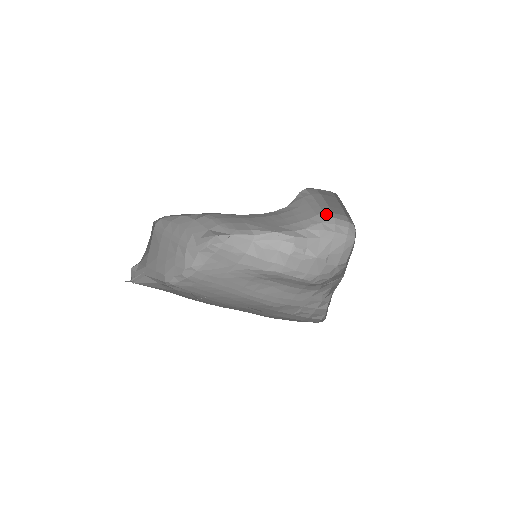
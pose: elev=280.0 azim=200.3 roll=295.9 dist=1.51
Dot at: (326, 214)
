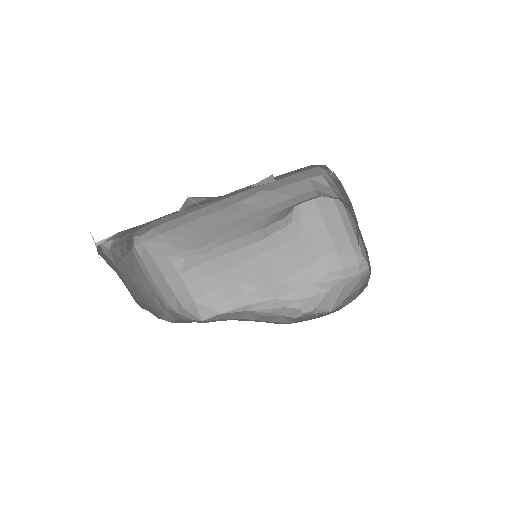
Dot at: (330, 257)
